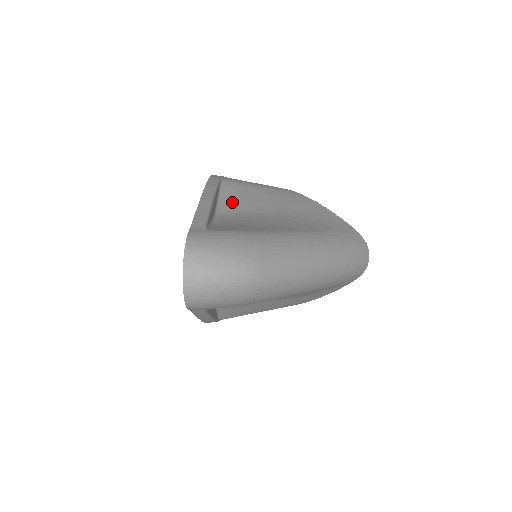
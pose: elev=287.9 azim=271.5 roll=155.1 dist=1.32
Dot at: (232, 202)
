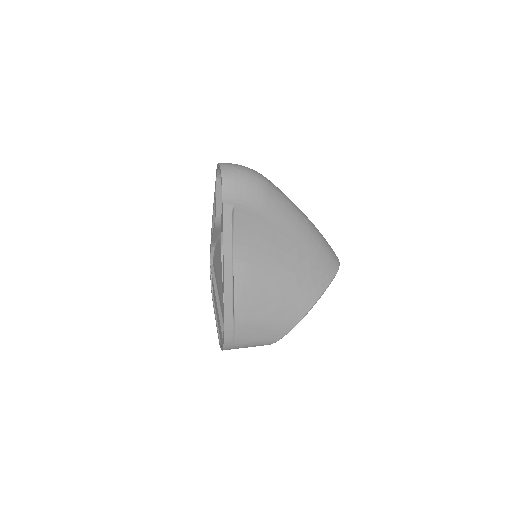
Dot at: occluded
